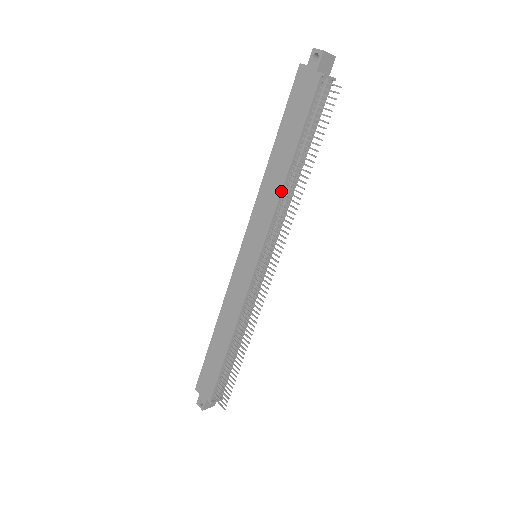
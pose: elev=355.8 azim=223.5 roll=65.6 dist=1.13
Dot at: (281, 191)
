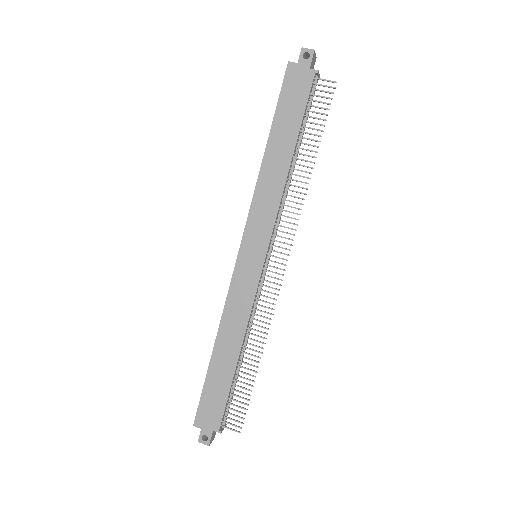
Dot at: (285, 184)
